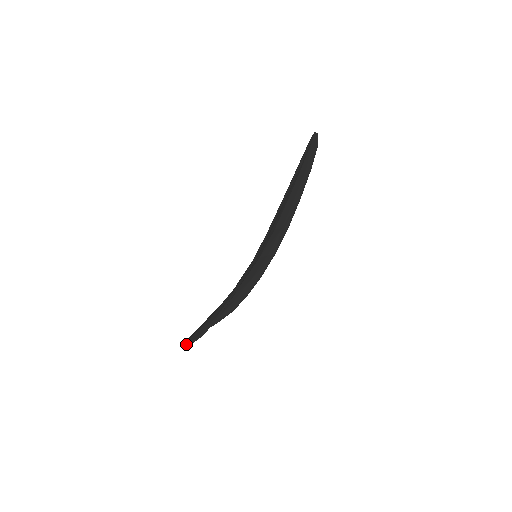
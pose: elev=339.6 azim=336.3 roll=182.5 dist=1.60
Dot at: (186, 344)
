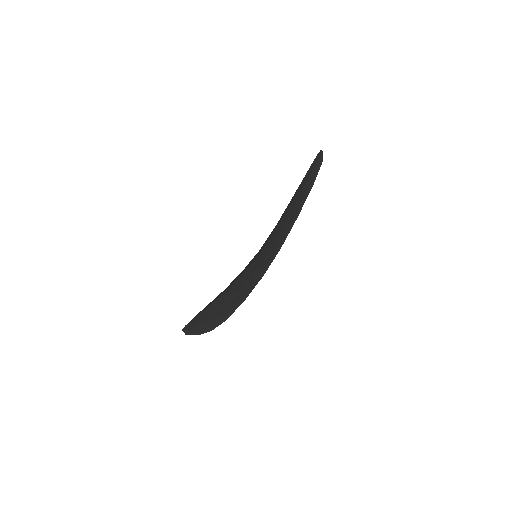
Dot at: (188, 334)
